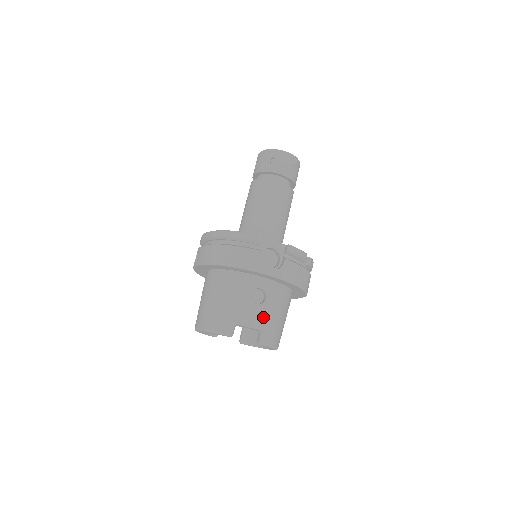
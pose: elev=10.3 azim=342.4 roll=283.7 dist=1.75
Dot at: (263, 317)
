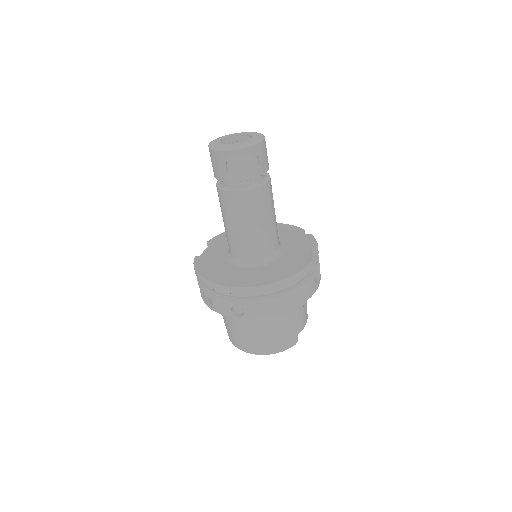
Dot at: occluded
